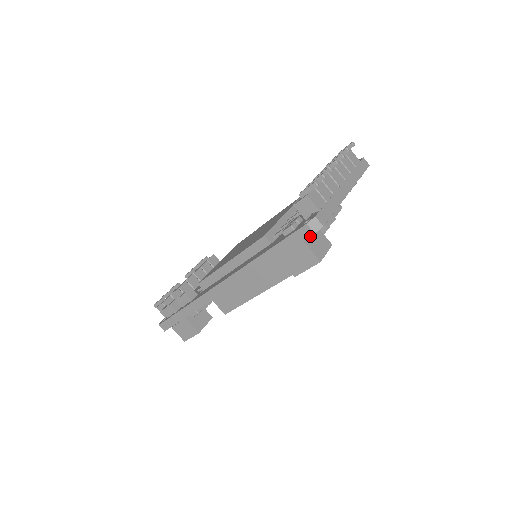
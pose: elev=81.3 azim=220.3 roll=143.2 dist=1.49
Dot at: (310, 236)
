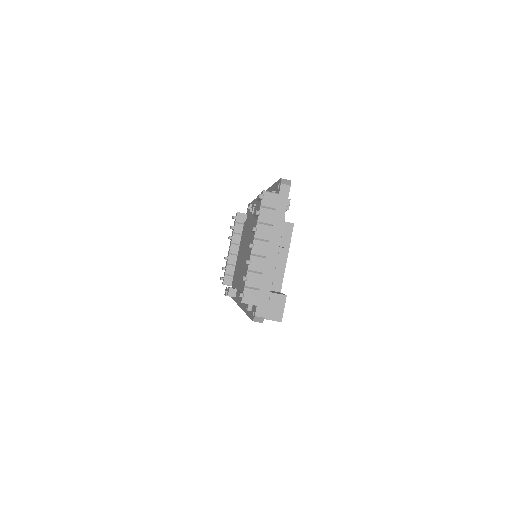
Dot at: (261, 322)
